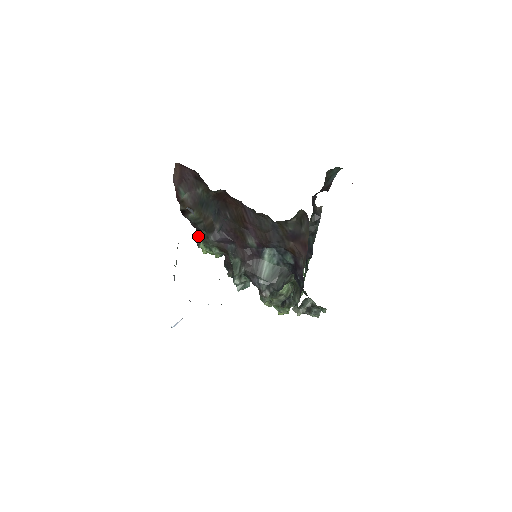
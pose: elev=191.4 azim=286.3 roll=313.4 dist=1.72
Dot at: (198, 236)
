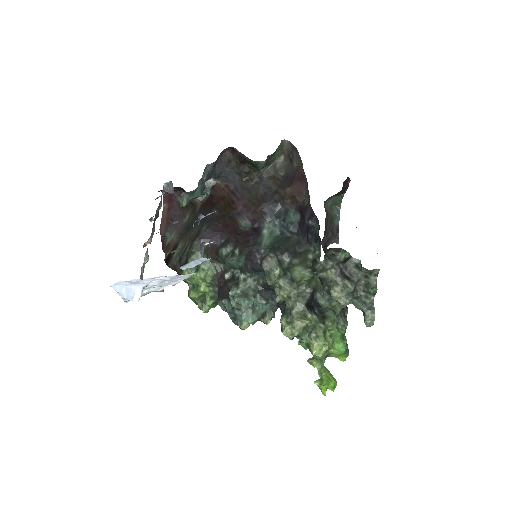
Dot at: occluded
